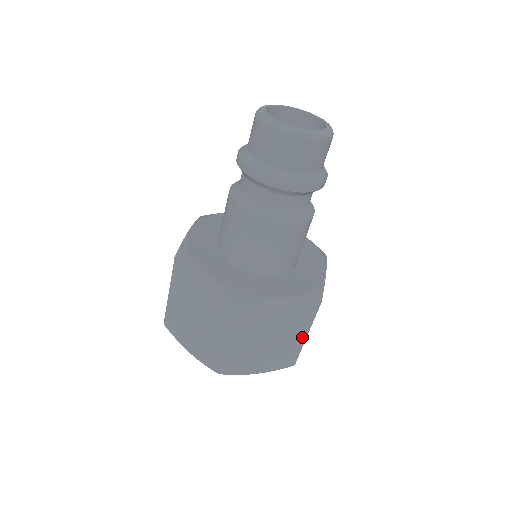
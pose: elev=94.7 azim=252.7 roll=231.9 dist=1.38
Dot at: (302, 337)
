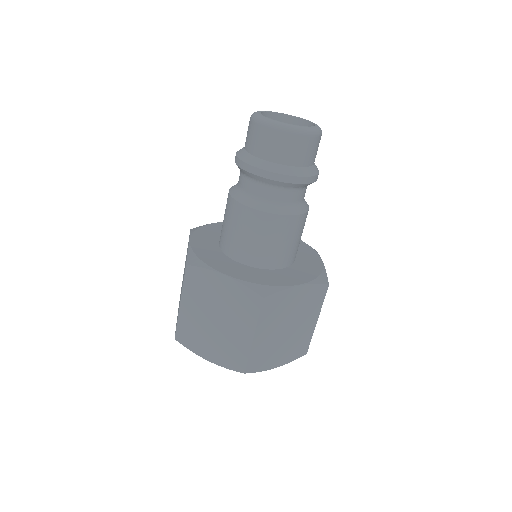
Dot at: (313, 323)
